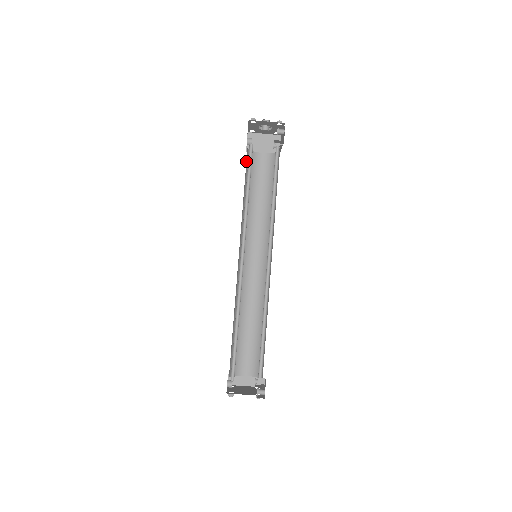
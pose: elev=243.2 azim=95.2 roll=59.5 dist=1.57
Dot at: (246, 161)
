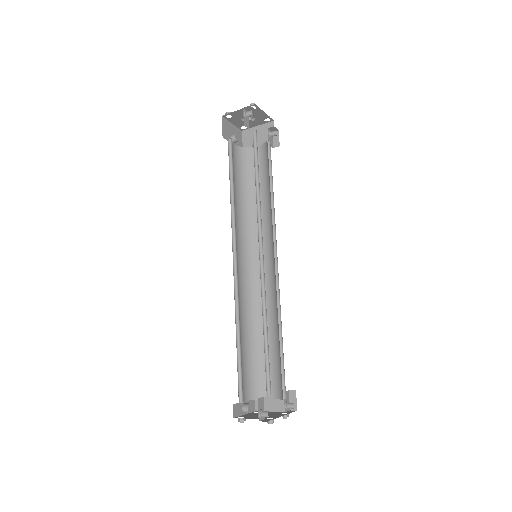
Dot at: (235, 159)
